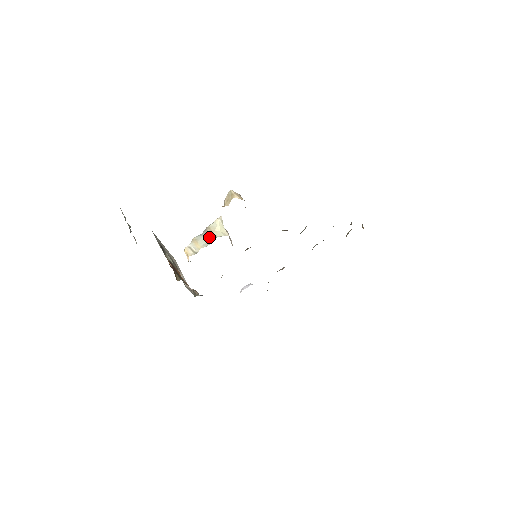
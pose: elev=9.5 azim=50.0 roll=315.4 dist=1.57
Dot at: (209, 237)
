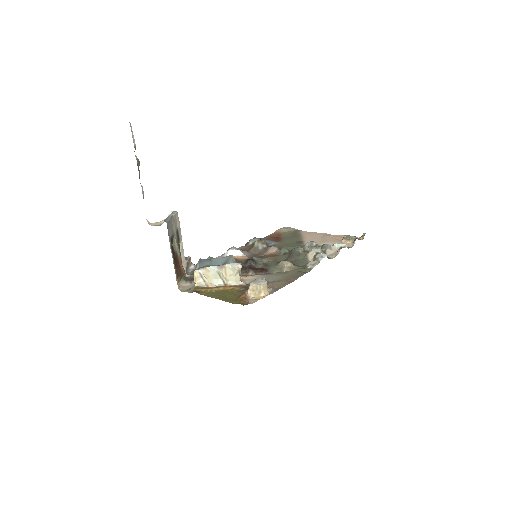
Dot at: (222, 275)
